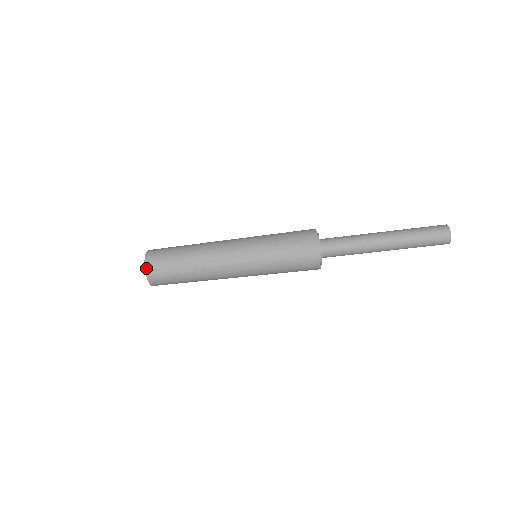
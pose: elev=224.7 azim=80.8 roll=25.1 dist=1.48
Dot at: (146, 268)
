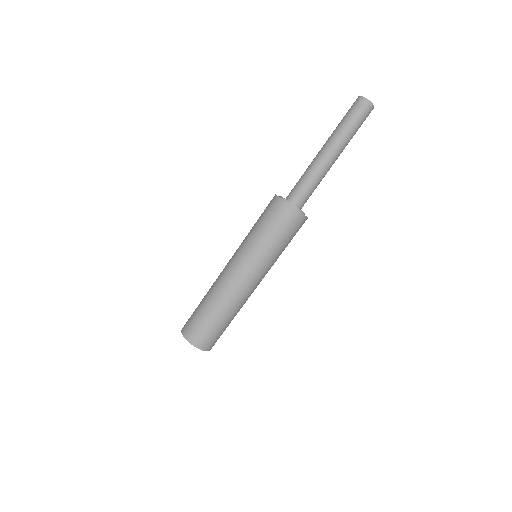
Dot at: (196, 346)
